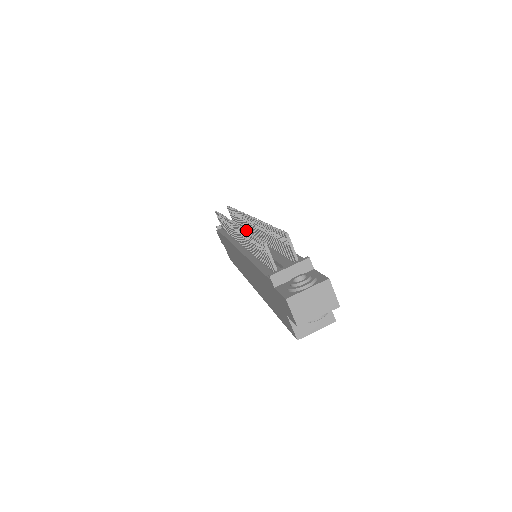
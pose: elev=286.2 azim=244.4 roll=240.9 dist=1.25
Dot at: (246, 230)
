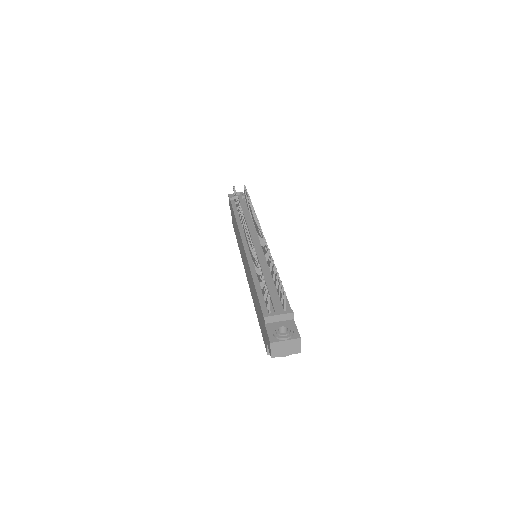
Dot at: (257, 259)
